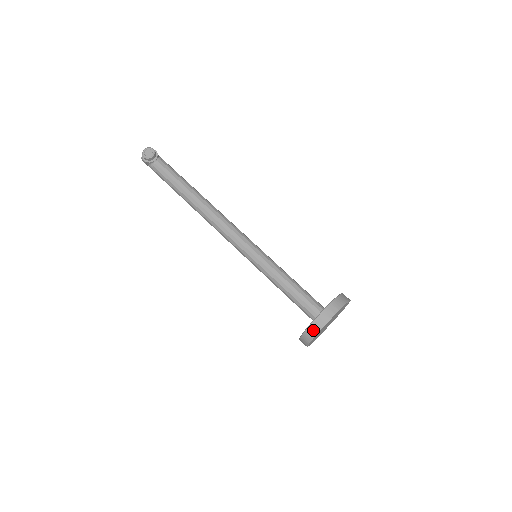
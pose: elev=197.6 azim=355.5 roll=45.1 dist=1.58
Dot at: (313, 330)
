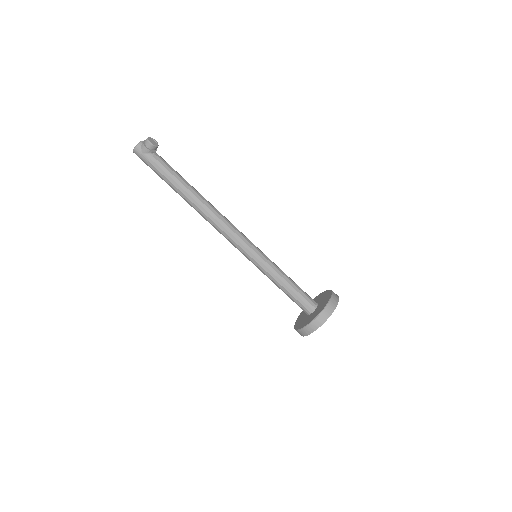
Dot at: (330, 309)
